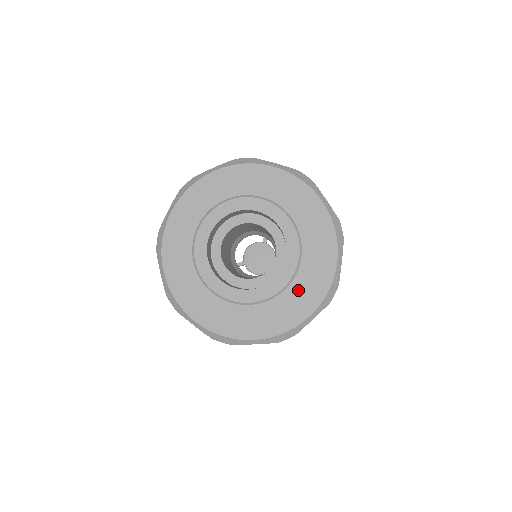
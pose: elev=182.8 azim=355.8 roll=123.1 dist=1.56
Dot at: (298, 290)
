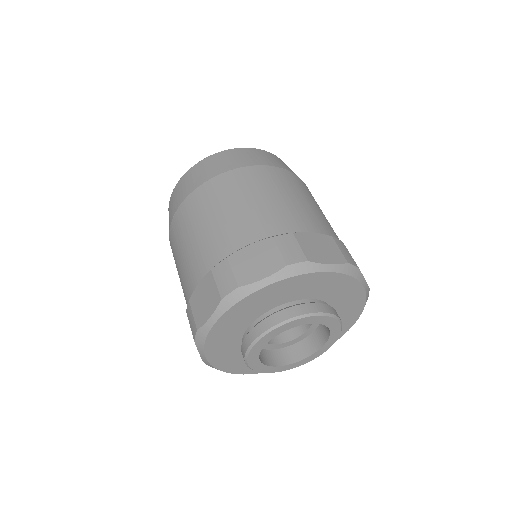
Dot at: (342, 316)
